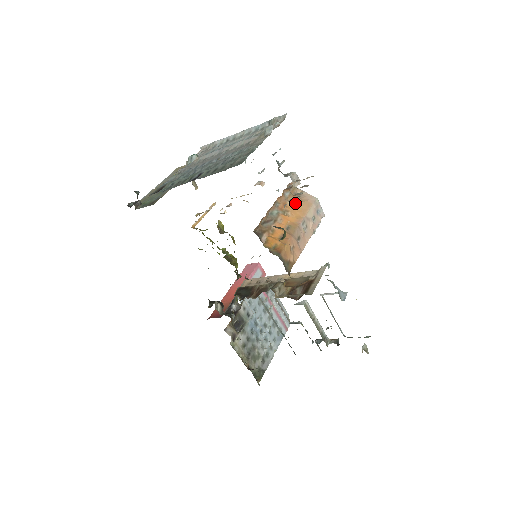
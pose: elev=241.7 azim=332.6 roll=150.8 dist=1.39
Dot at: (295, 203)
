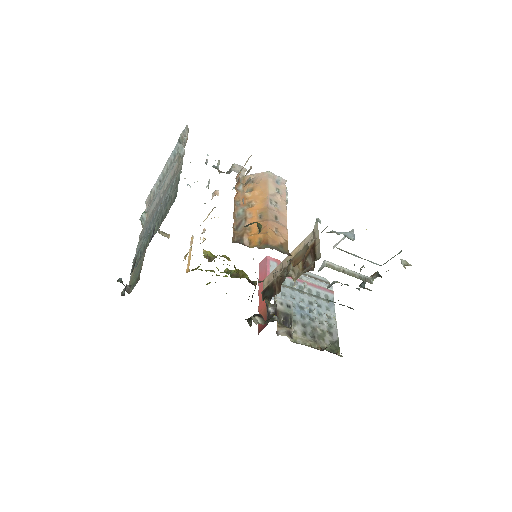
Dot at: (253, 190)
